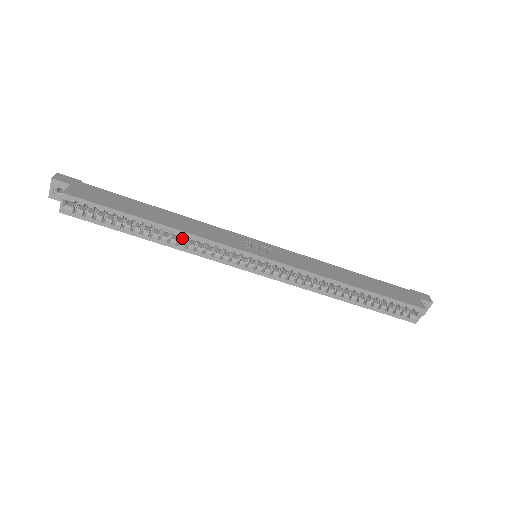
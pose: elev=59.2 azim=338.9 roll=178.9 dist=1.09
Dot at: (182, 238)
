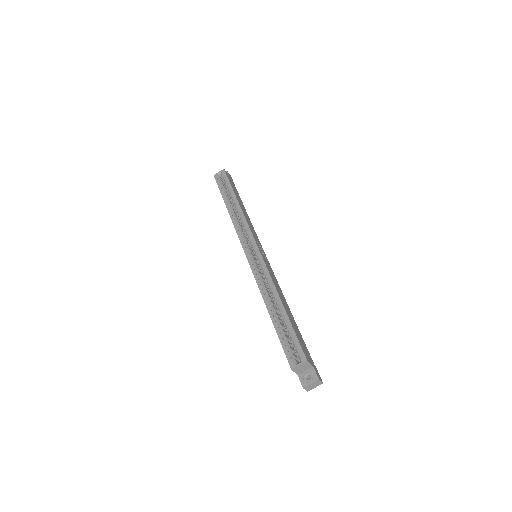
Dot at: (238, 218)
